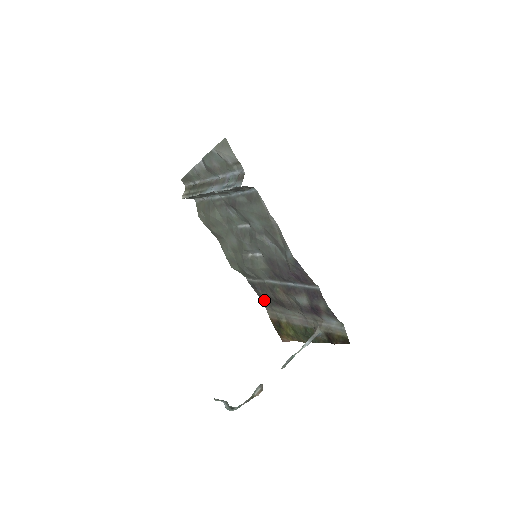
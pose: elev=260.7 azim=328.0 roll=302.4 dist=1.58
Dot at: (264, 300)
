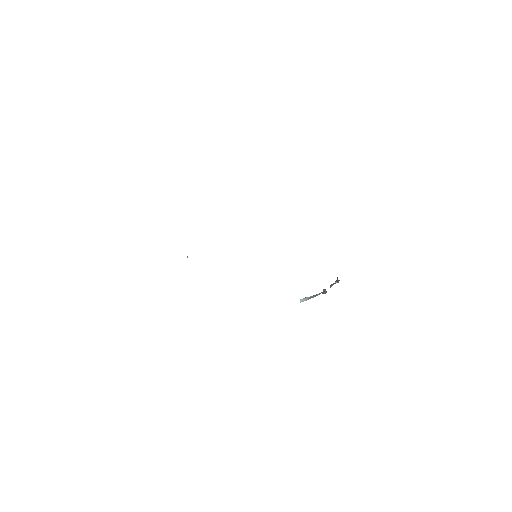
Dot at: occluded
